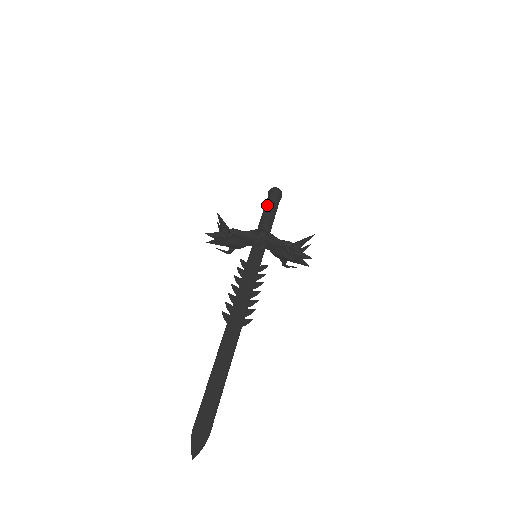
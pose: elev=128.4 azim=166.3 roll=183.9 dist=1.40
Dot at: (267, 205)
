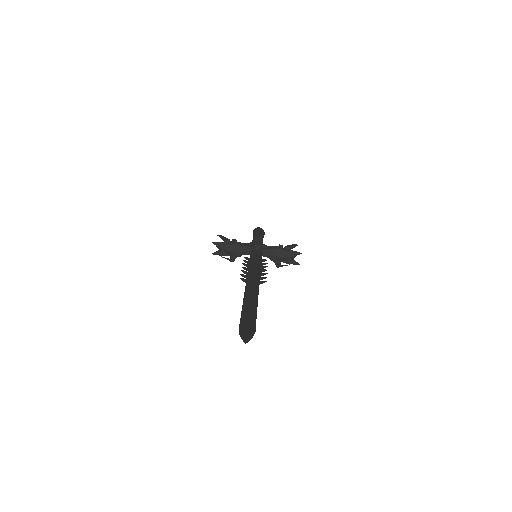
Dot at: (255, 234)
